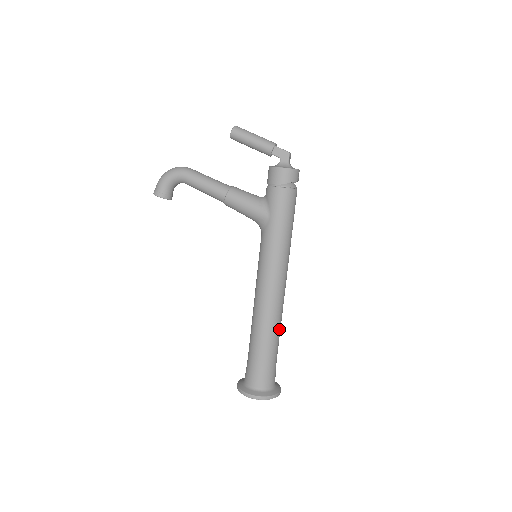
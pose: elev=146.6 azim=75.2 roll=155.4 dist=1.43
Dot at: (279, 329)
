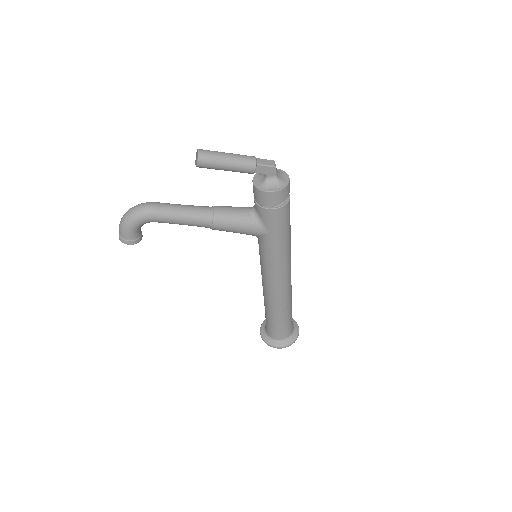
Dot at: (291, 297)
